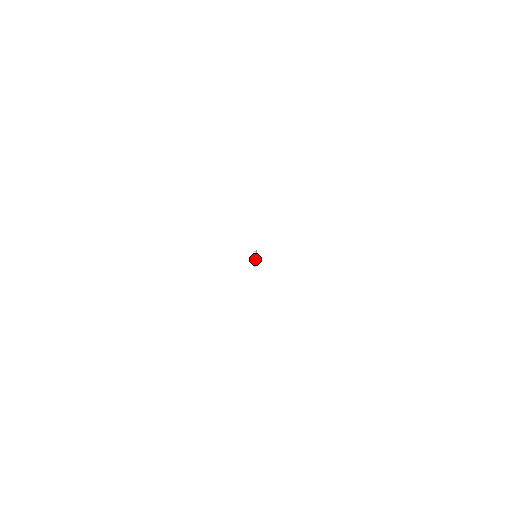
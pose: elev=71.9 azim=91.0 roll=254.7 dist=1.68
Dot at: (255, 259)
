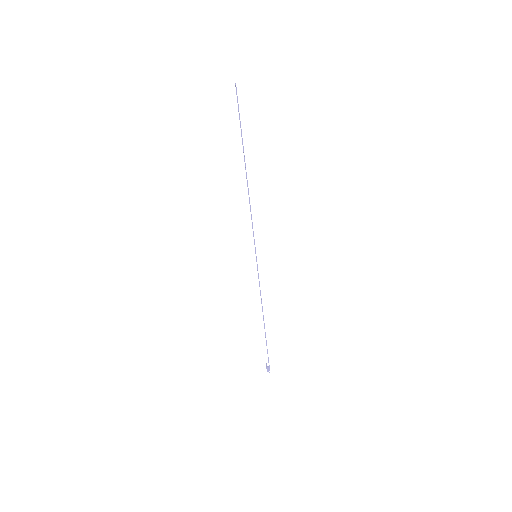
Dot at: occluded
